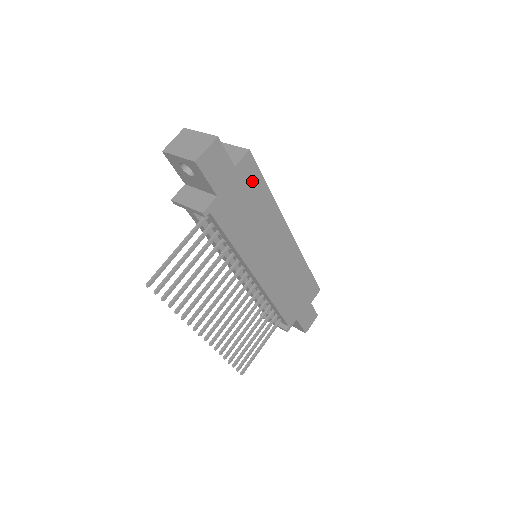
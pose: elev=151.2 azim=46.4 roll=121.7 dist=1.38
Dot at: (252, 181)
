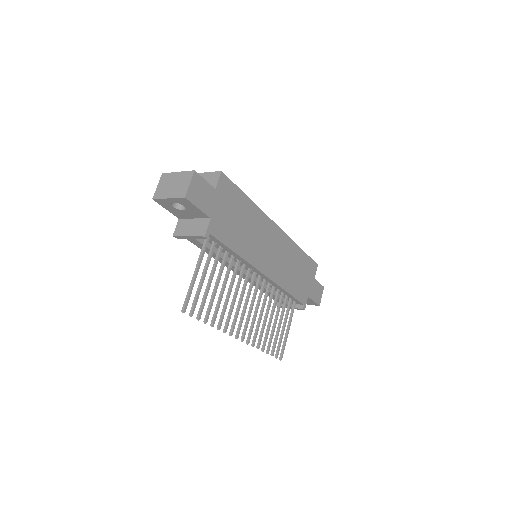
Dot at: (232, 195)
